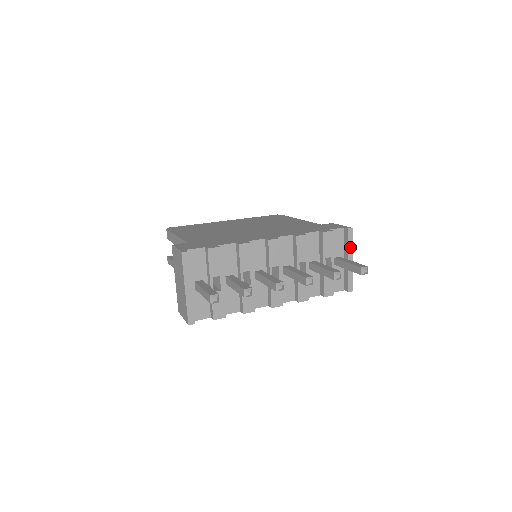
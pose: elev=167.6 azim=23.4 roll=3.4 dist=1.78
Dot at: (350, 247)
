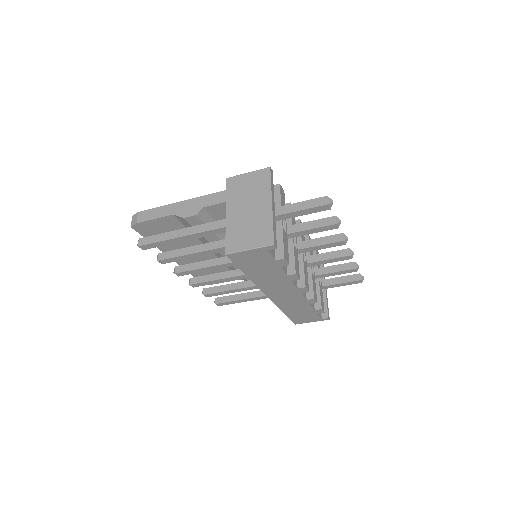
Dot at: occluded
